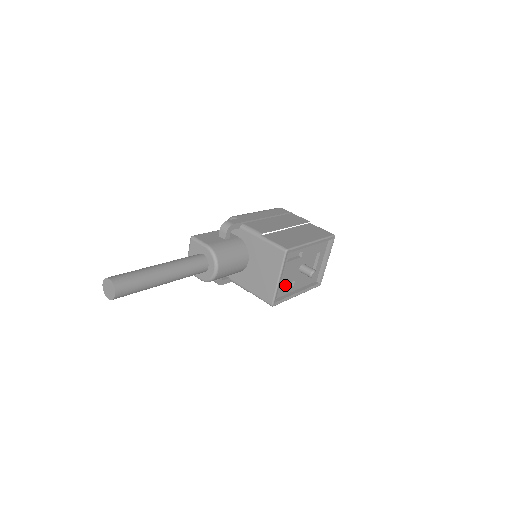
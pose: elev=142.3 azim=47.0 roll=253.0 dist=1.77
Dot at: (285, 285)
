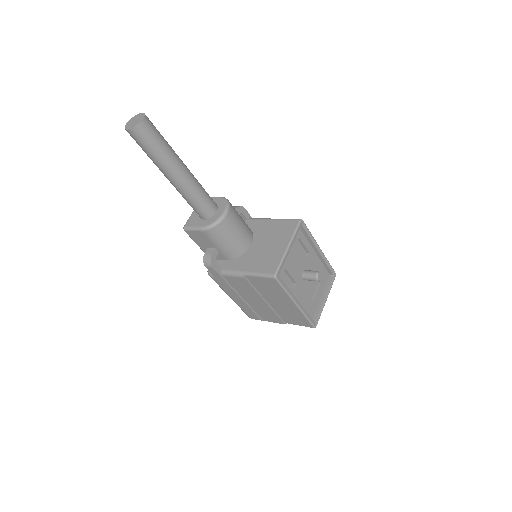
Dot at: occluded
